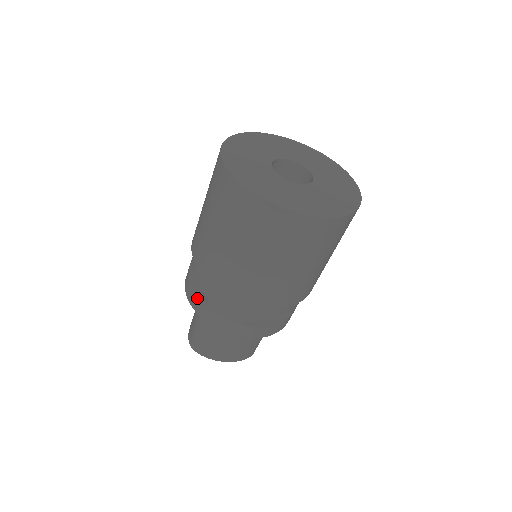
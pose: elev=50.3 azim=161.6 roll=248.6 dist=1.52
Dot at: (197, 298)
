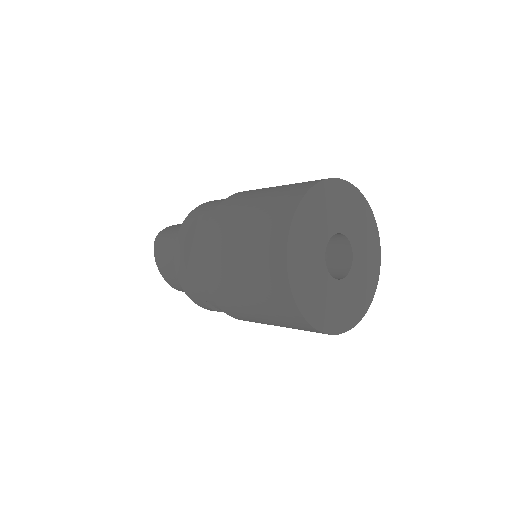
Dot at: occluded
